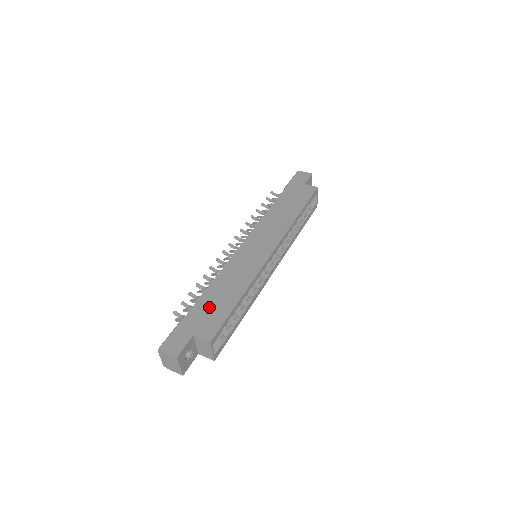
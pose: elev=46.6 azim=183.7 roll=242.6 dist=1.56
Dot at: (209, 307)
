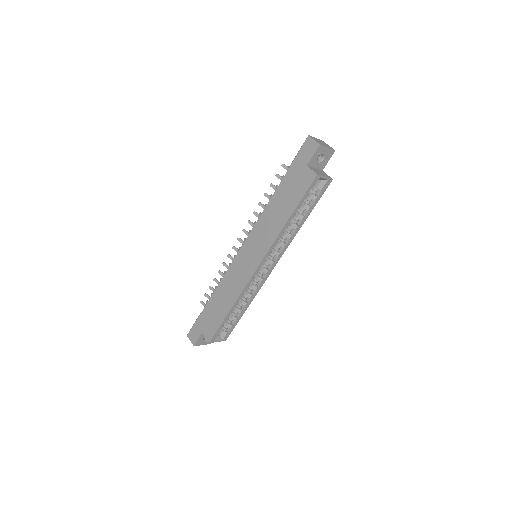
Dot at: (212, 312)
